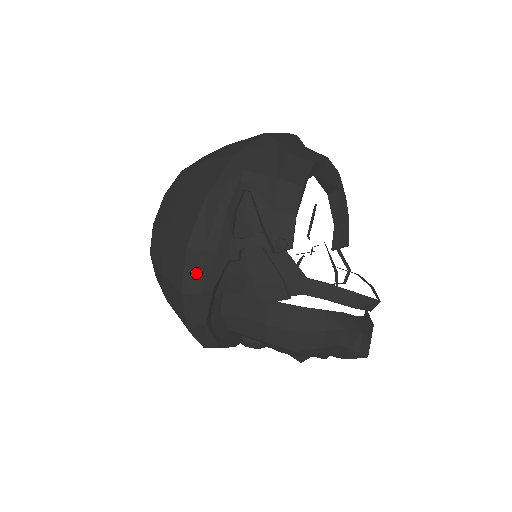
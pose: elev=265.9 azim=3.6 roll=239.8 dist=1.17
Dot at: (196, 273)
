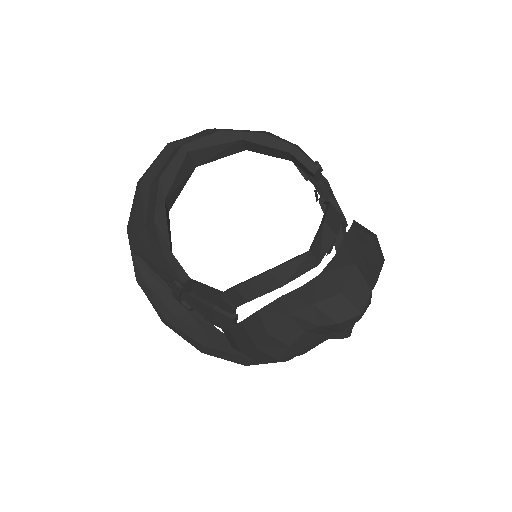
Dot at: (185, 336)
